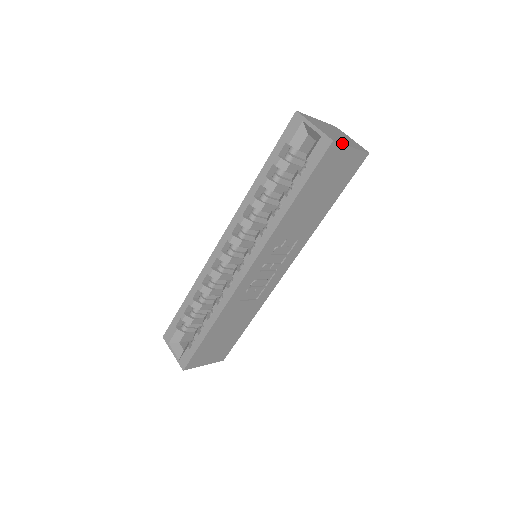
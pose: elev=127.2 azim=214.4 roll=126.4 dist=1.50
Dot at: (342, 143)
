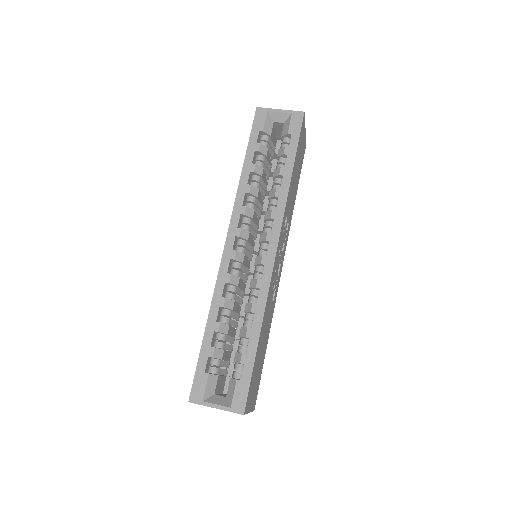
Dot at: (304, 120)
